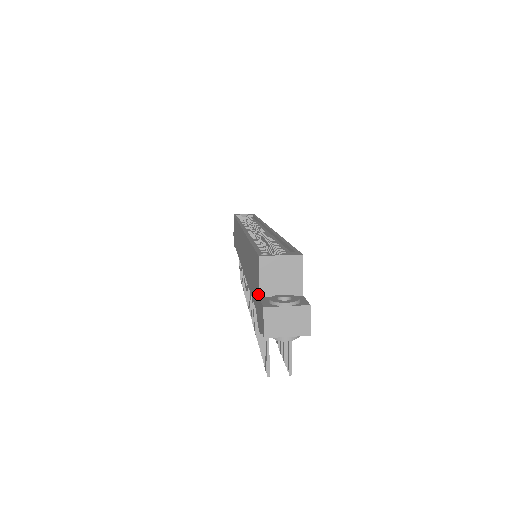
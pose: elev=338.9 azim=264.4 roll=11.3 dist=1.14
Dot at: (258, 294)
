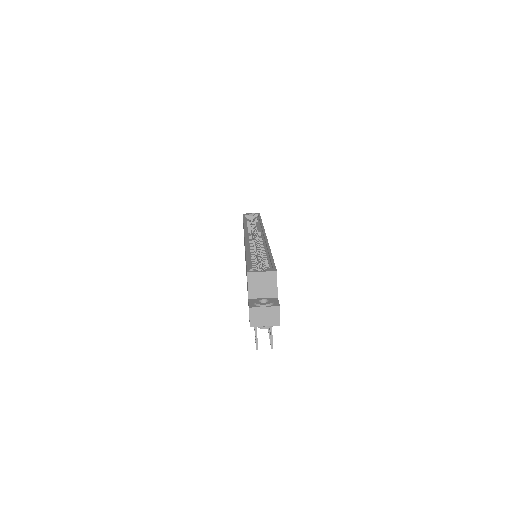
Dot at: (248, 296)
